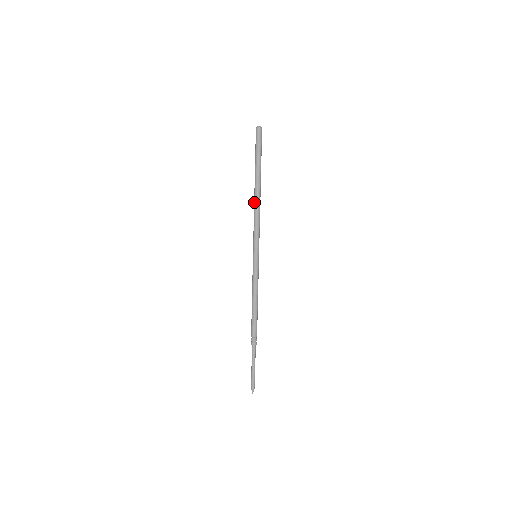
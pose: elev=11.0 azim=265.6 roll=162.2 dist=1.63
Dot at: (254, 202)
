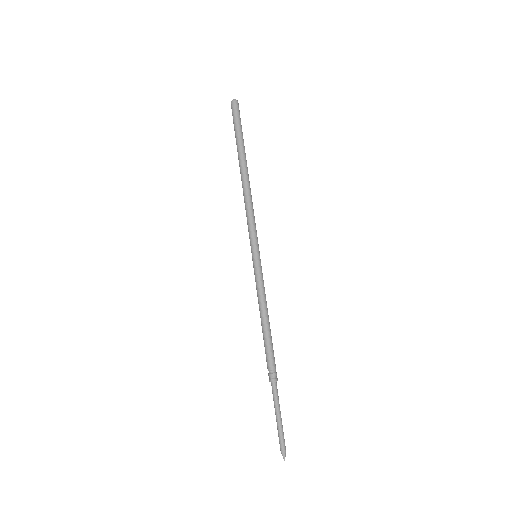
Dot at: (243, 187)
